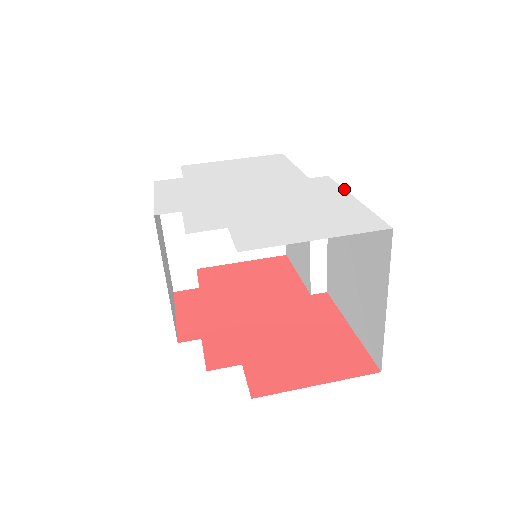
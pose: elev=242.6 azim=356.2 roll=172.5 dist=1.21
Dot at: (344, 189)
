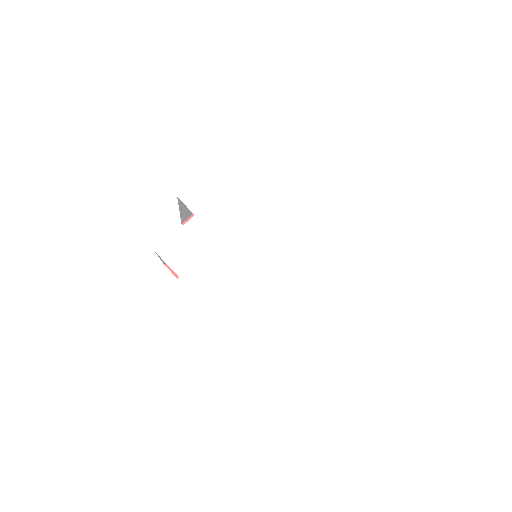
Dot at: (304, 332)
